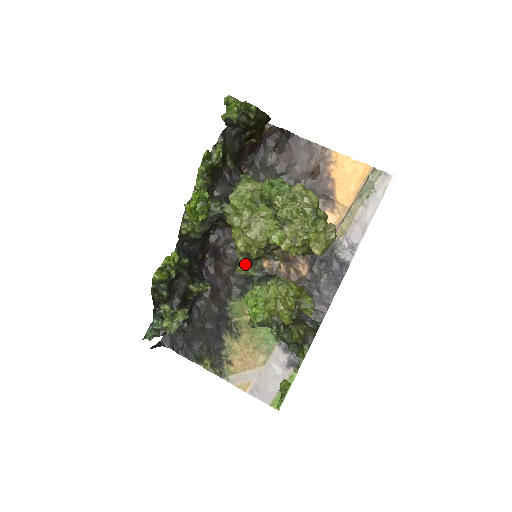
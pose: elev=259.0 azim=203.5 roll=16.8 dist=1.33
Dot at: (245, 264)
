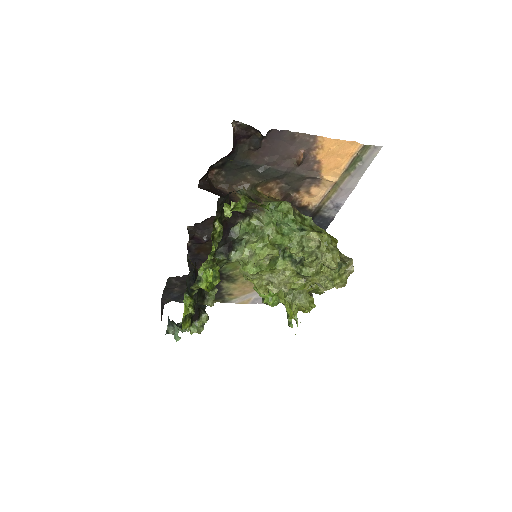
Dot at: occluded
